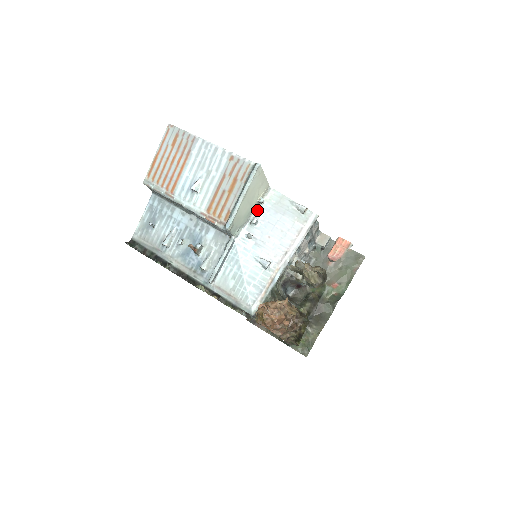
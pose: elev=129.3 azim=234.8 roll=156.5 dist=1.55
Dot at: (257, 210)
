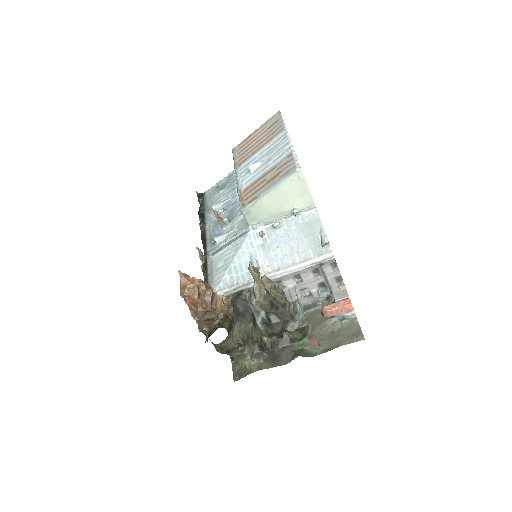
Dot at: (288, 218)
